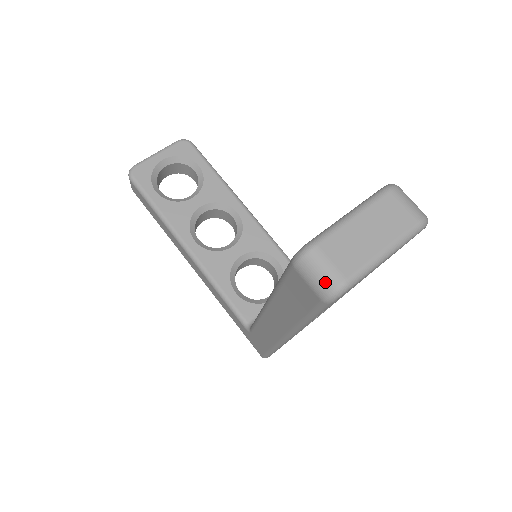
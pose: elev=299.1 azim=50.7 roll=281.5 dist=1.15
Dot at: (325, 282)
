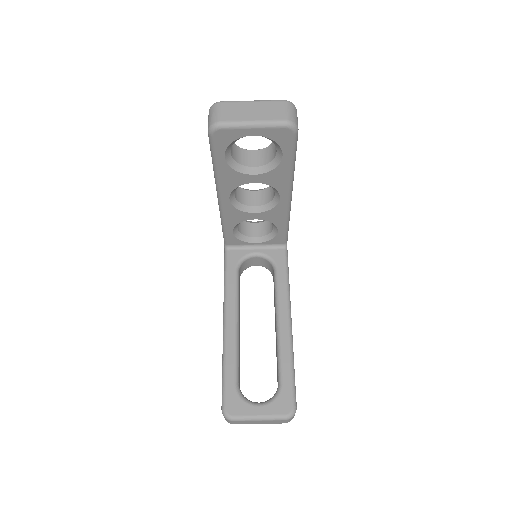
Dot at: (227, 421)
